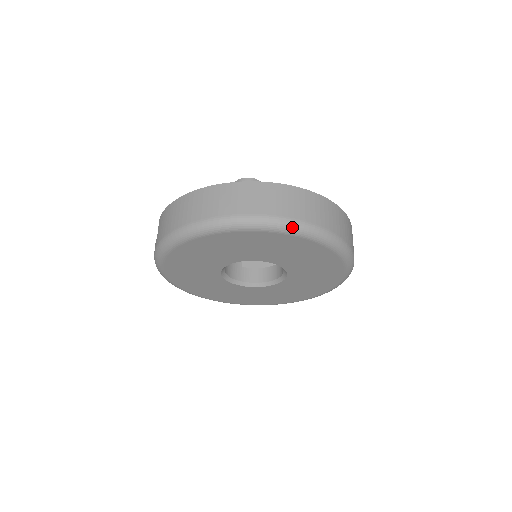
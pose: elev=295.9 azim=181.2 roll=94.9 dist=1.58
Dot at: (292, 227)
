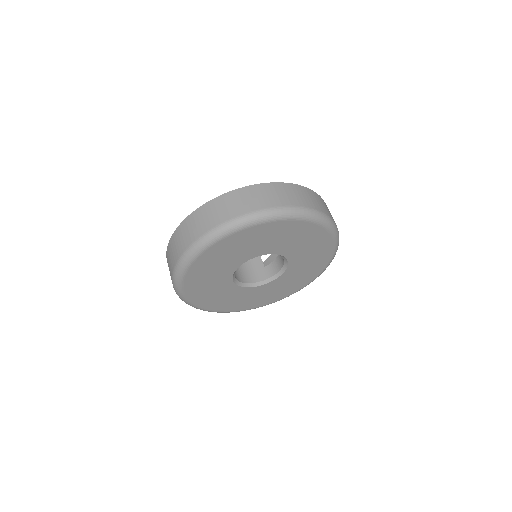
Dot at: (210, 238)
